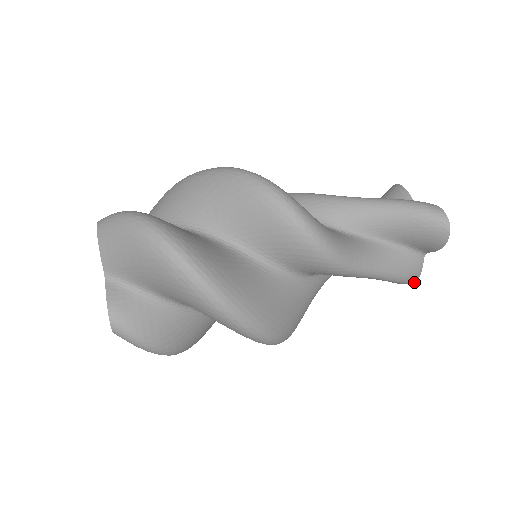
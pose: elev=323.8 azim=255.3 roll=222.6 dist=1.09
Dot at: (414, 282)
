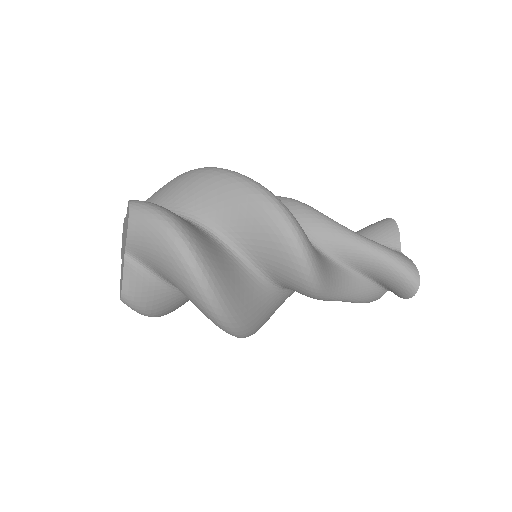
Dot at: (417, 272)
